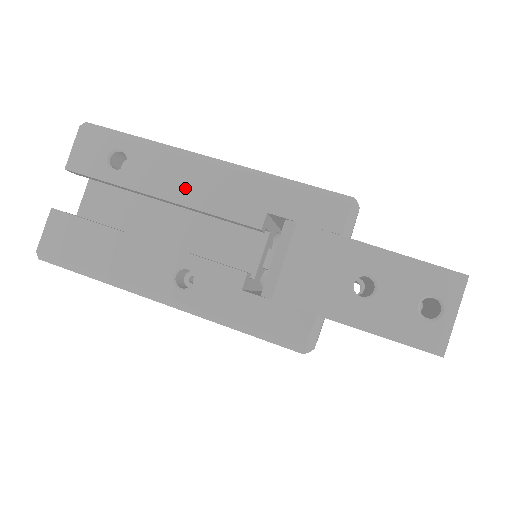
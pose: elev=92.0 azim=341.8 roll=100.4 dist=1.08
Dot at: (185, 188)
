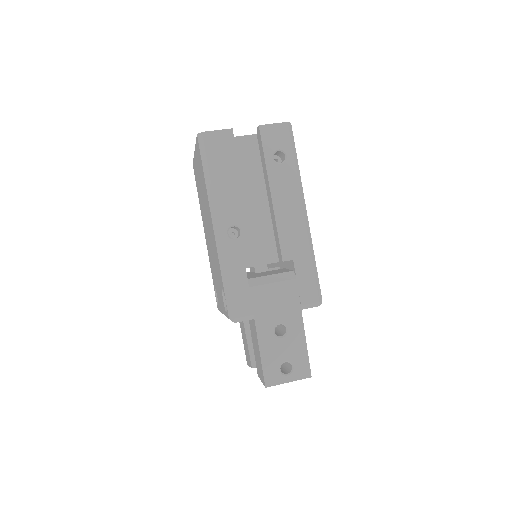
Dot at: (284, 206)
